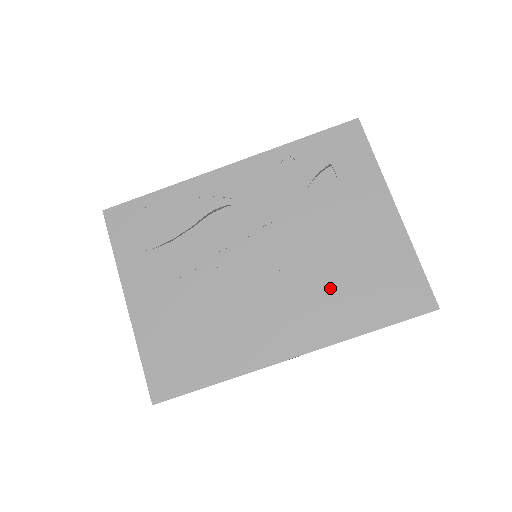
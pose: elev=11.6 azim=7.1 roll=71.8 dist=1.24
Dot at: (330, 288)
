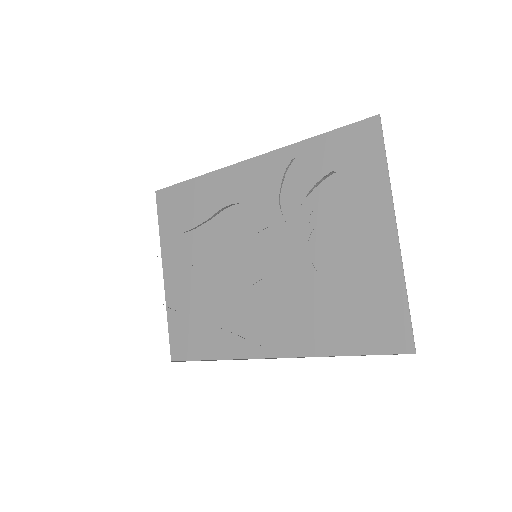
Dot at: (314, 302)
